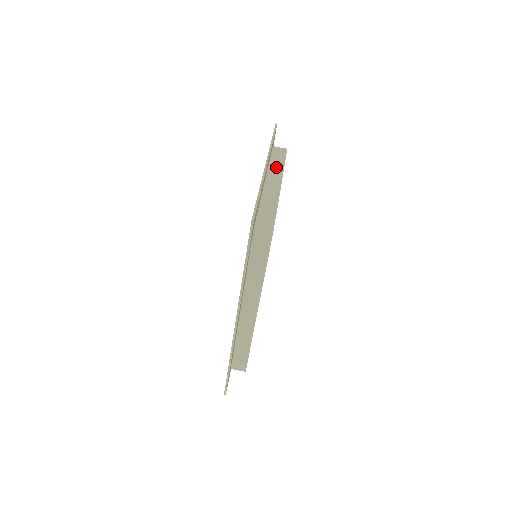
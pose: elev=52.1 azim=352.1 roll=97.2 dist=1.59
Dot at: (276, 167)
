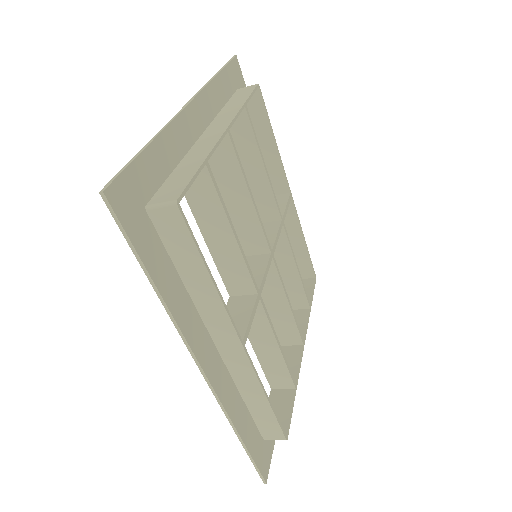
Dot at: (229, 111)
